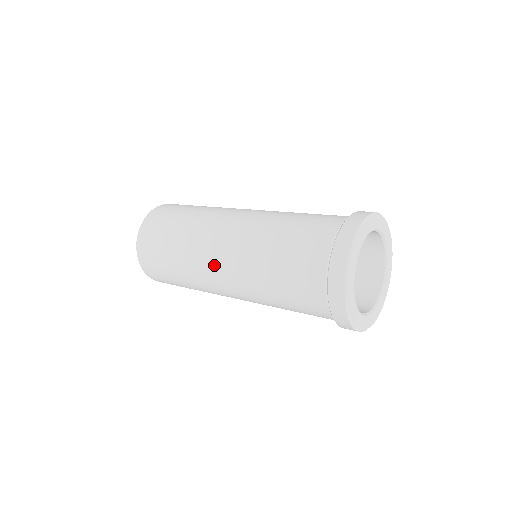
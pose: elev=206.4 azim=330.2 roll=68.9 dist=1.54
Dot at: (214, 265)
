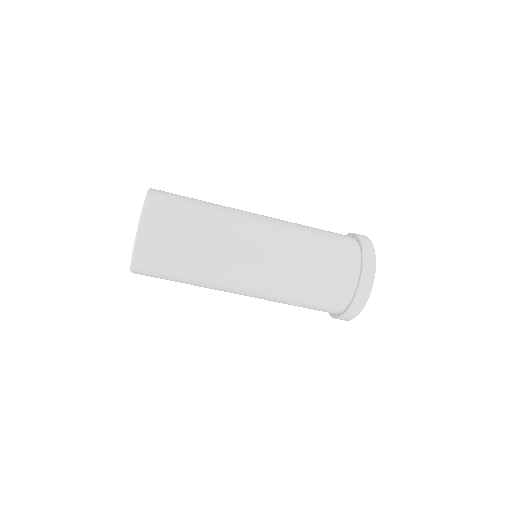
Dot at: (247, 267)
